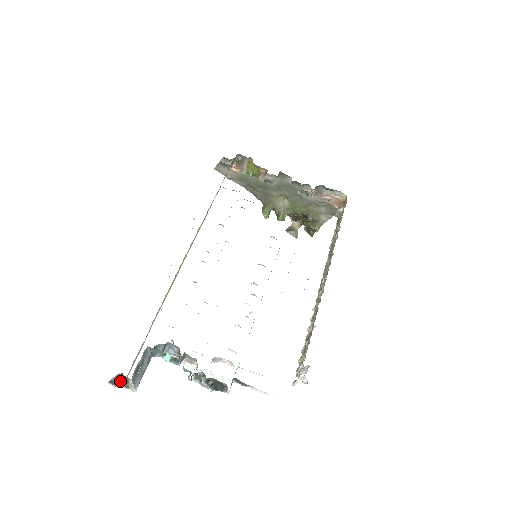
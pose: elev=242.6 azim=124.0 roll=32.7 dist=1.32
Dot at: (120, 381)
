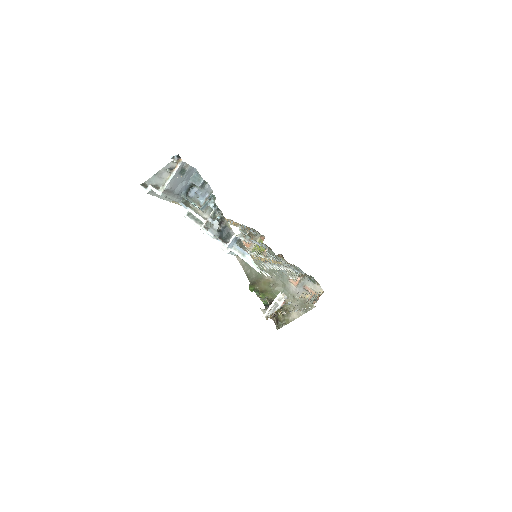
Dot at: (156, 181)
